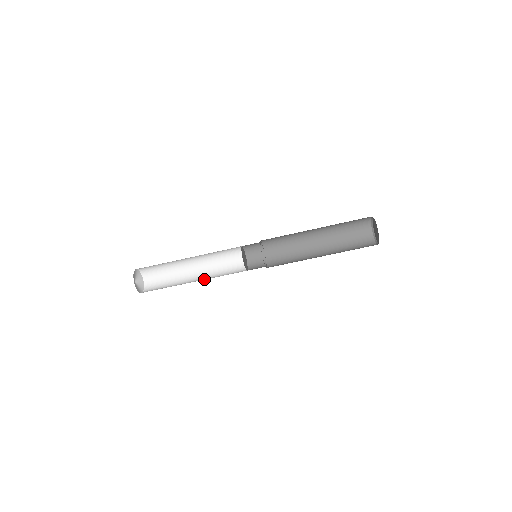
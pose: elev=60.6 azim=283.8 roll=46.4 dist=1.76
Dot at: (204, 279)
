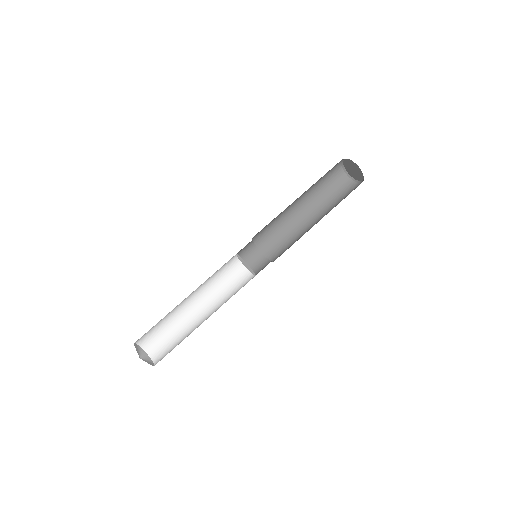
Dot at: occluded
